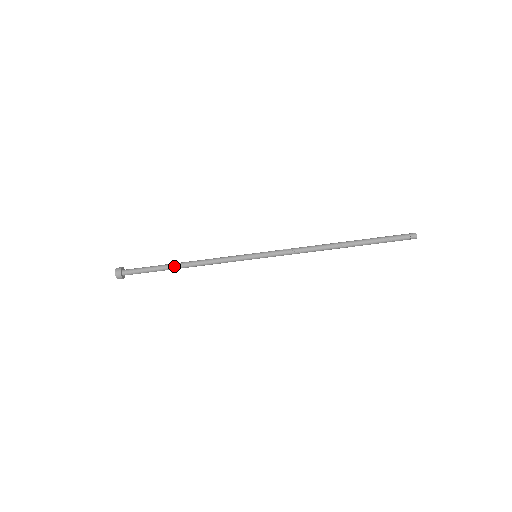
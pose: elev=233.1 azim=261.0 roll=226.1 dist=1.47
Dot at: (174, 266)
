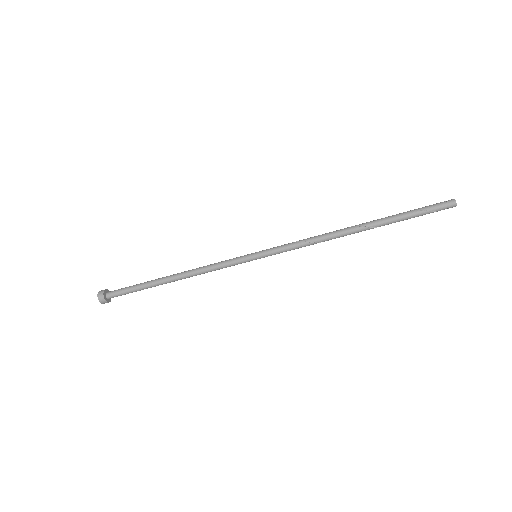
Dot at: (162, 278)
